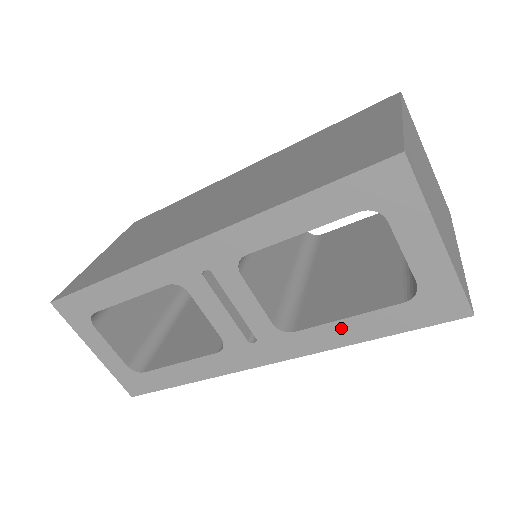
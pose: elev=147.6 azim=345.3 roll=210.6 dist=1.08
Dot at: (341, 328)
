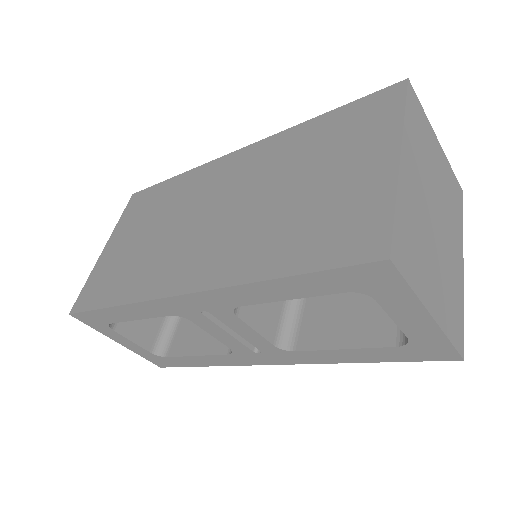
Dot at: (337, 354)
